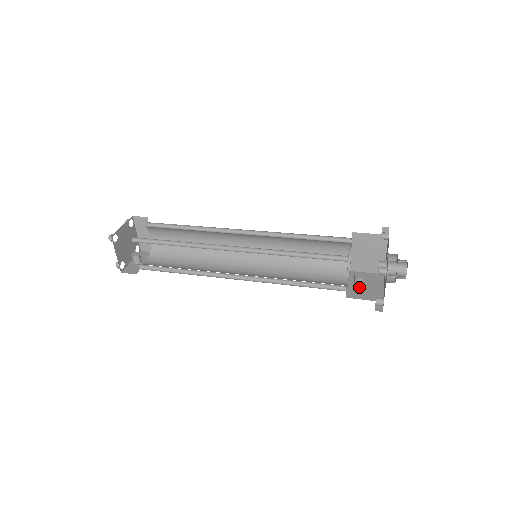
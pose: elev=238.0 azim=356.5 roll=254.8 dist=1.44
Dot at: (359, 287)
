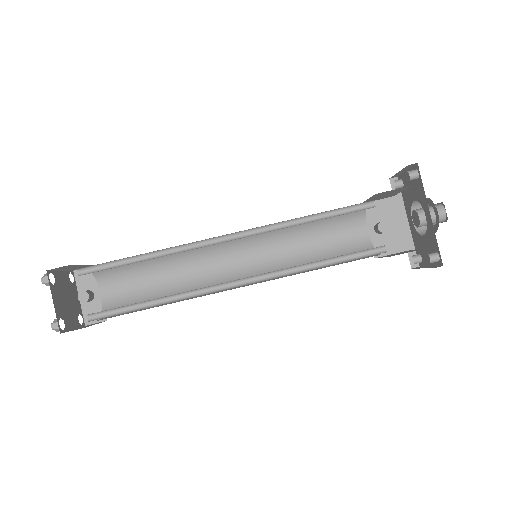
Dot at: (382, 233)
